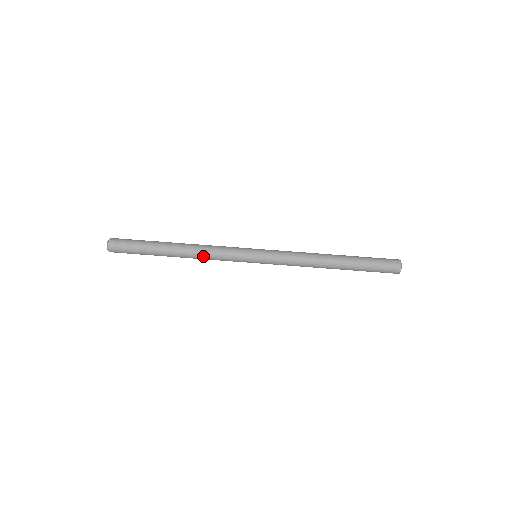
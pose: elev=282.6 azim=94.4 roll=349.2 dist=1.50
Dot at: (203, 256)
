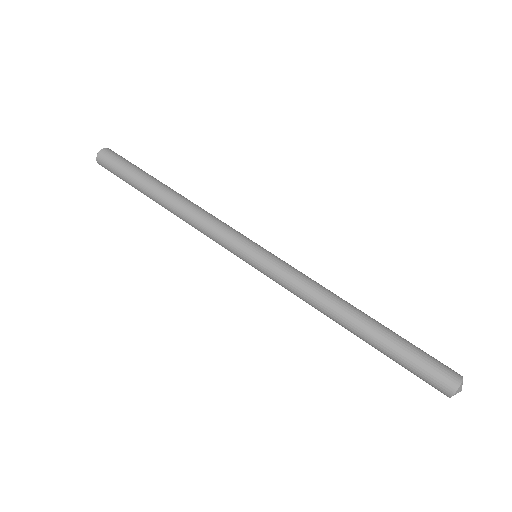
Dot at: (190, 224)
